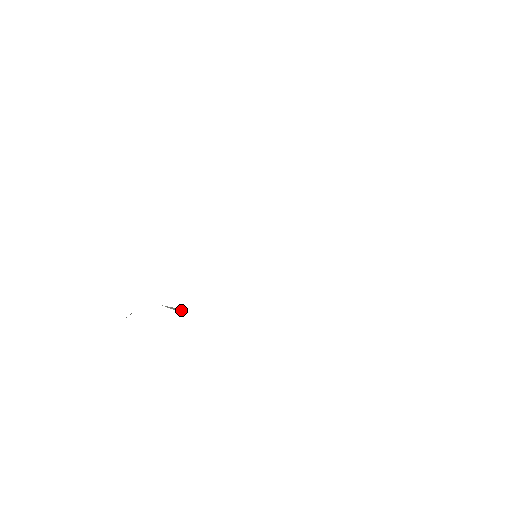
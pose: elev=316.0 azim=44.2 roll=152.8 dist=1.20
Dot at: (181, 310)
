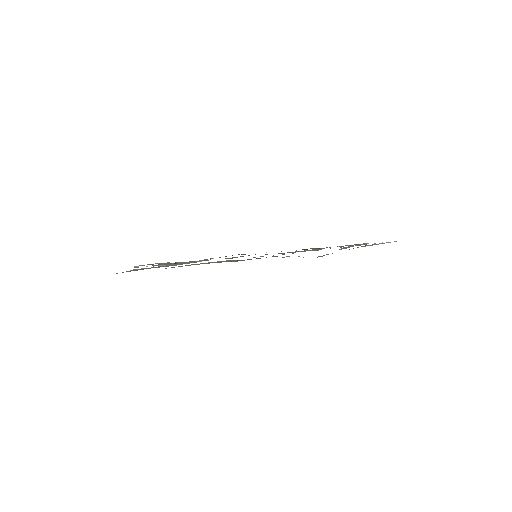
Dot at: occluded
